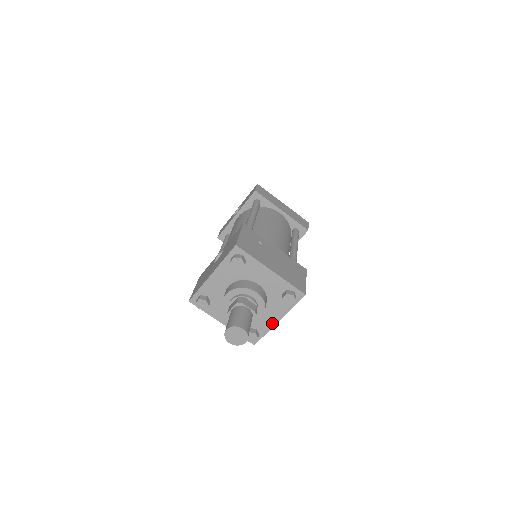
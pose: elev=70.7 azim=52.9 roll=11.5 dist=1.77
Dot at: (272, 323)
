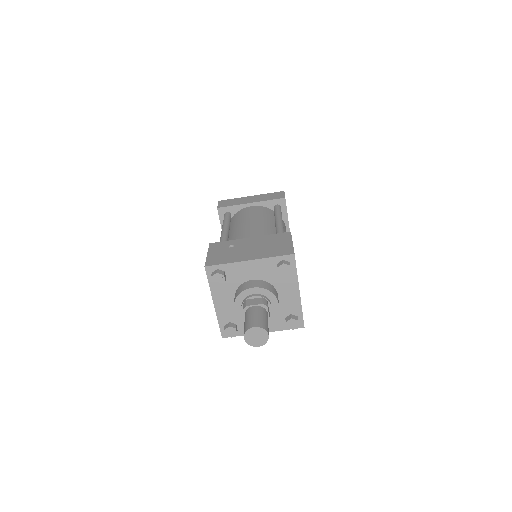
Dot at: (297, 299)
